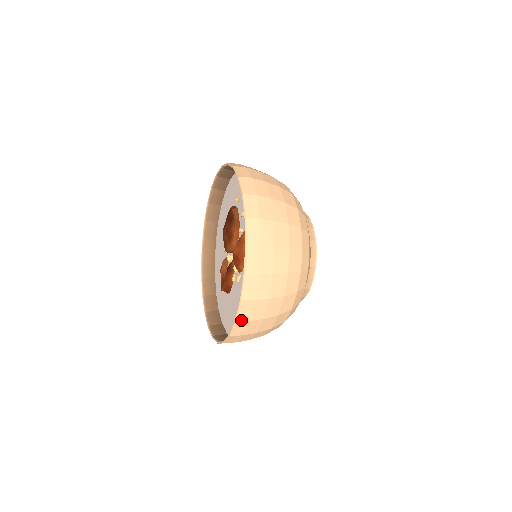
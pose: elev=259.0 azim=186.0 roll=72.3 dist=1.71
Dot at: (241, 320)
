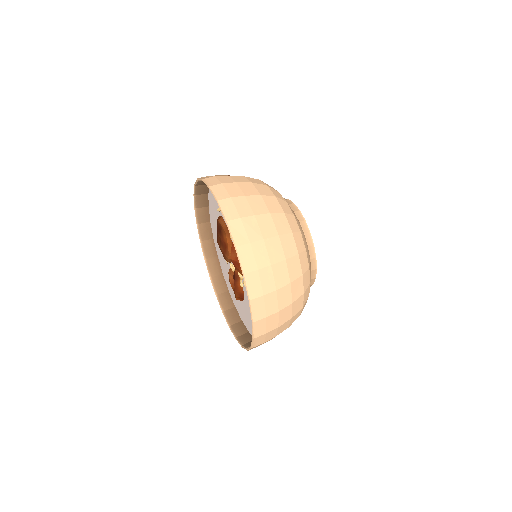
Dot at: (257, 319)
